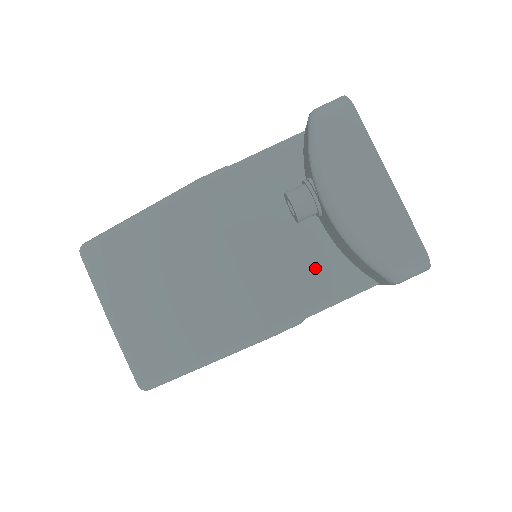
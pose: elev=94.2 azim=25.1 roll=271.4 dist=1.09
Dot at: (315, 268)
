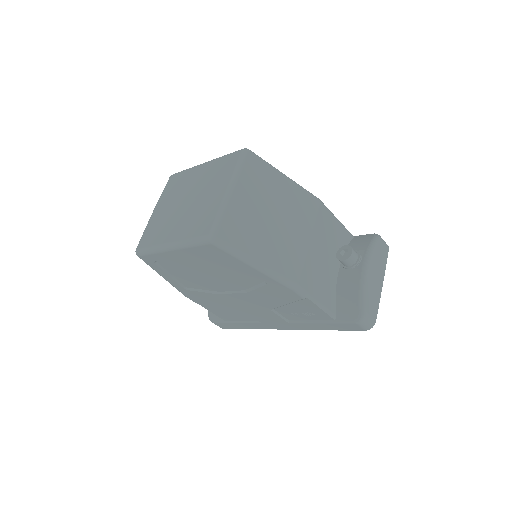
Dot at: (326, 285)
